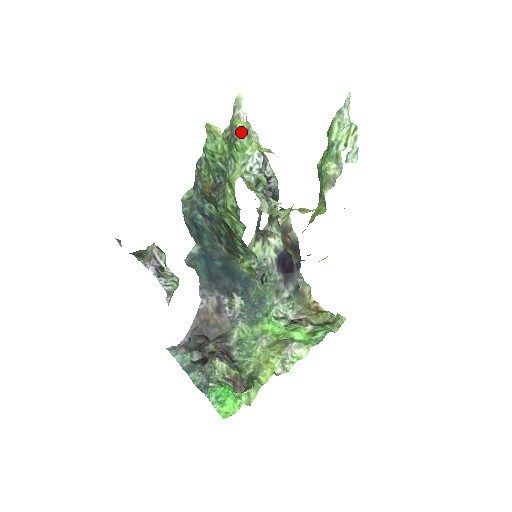
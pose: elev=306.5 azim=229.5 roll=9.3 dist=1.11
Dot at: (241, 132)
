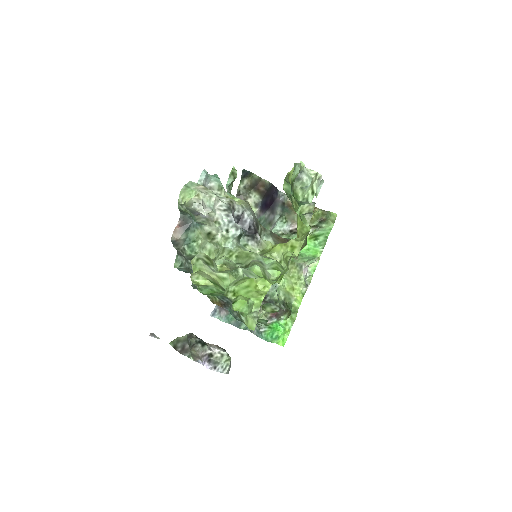
Dot at: (244, 311)
